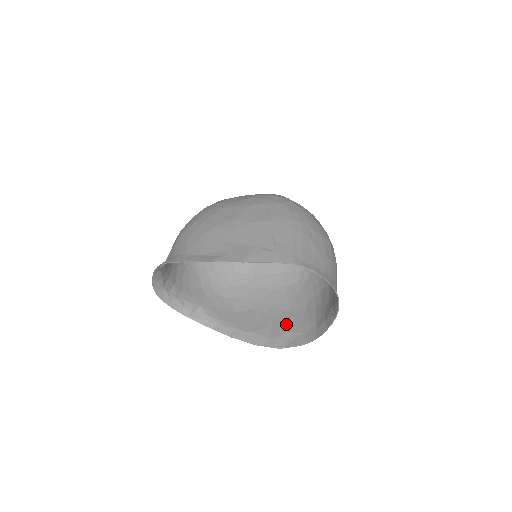
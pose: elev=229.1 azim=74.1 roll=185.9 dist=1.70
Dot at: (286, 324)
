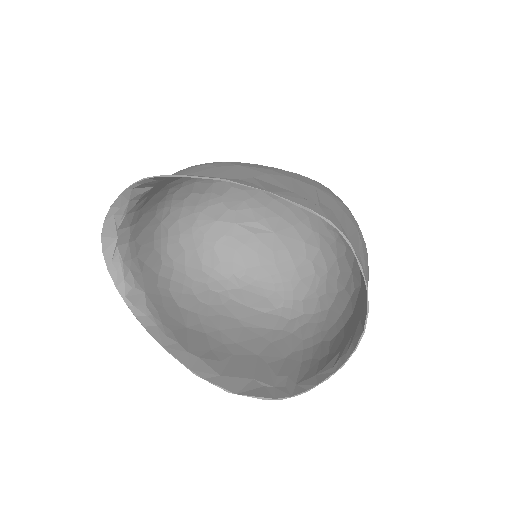
Dot at: (250, 368)
